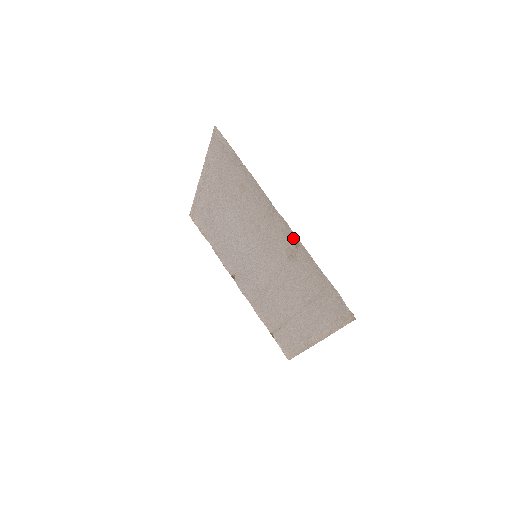
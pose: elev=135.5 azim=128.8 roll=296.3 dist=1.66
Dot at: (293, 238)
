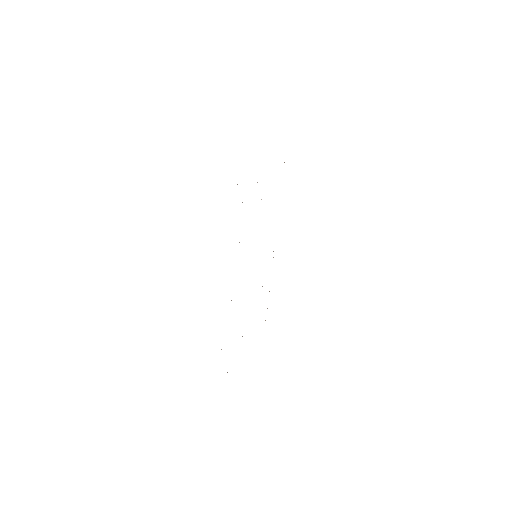
Dot at: occluded
